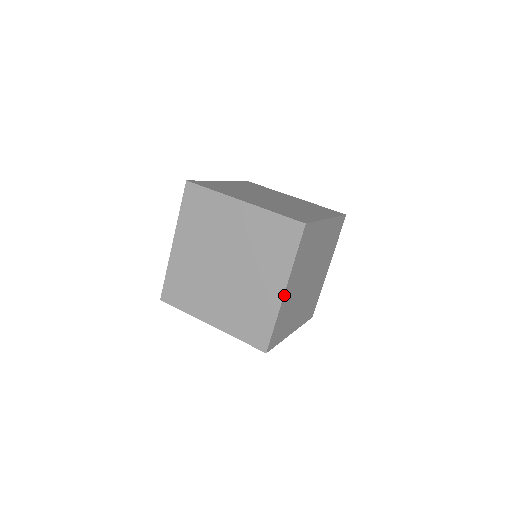
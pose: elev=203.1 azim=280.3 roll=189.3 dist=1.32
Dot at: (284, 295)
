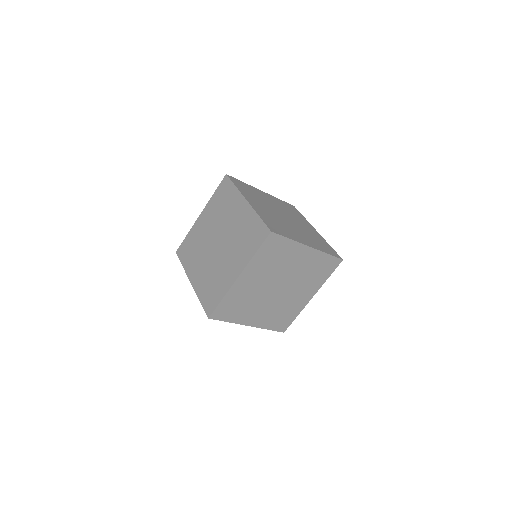
Dot at: occluded
